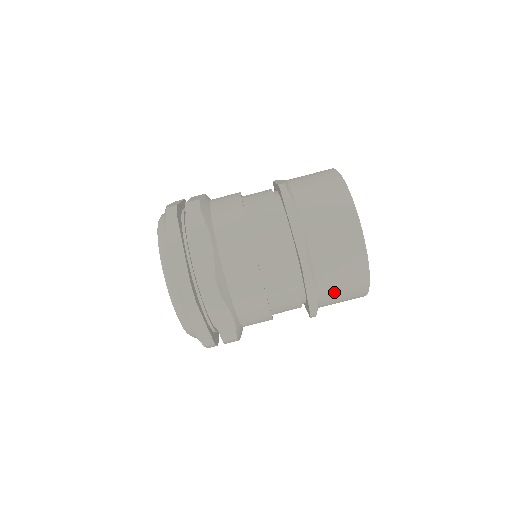
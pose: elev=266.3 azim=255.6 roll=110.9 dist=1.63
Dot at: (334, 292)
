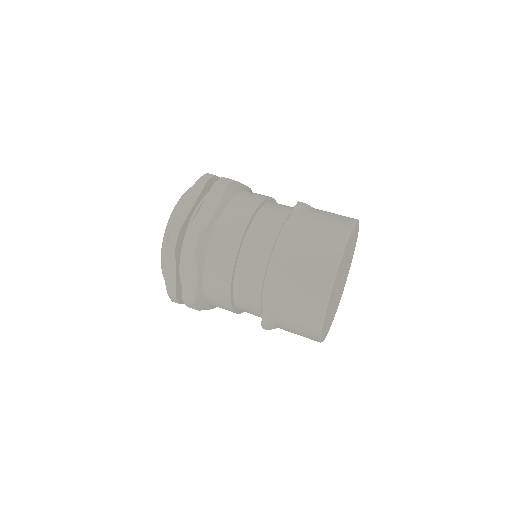
Dot at: (306, 246)
